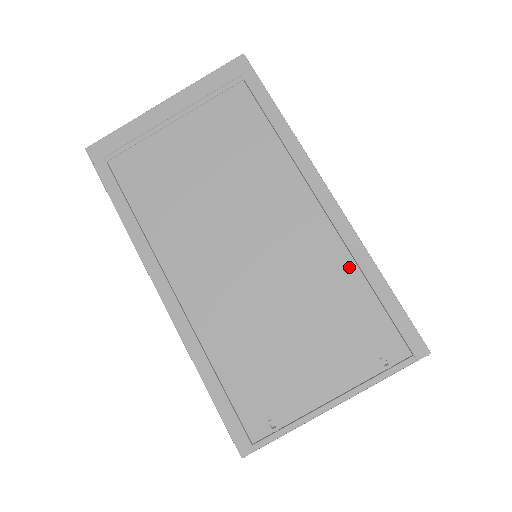
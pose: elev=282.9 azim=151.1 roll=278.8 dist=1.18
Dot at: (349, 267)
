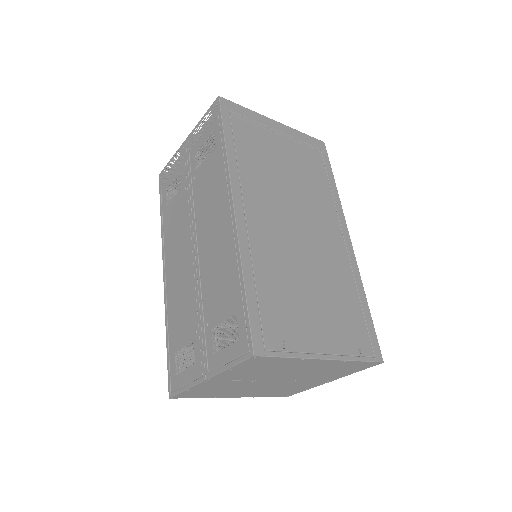
Dot at: (352, 283)
